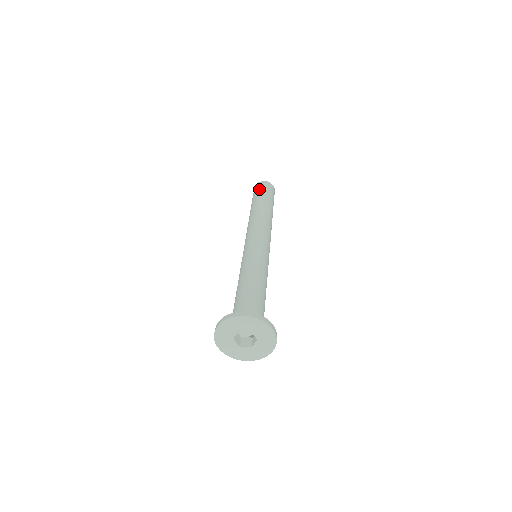
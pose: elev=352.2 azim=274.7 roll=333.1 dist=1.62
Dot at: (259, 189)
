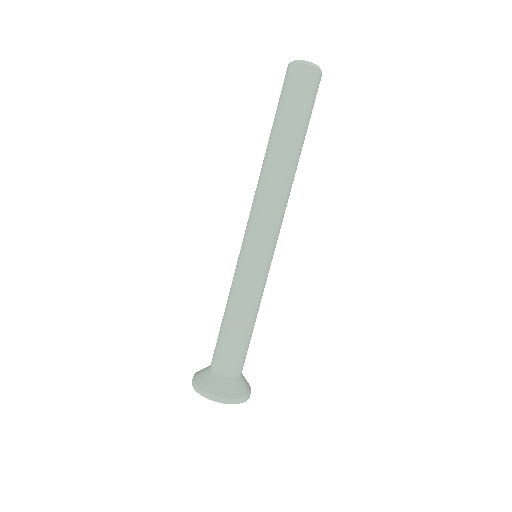
Dot at: (284, 93)
